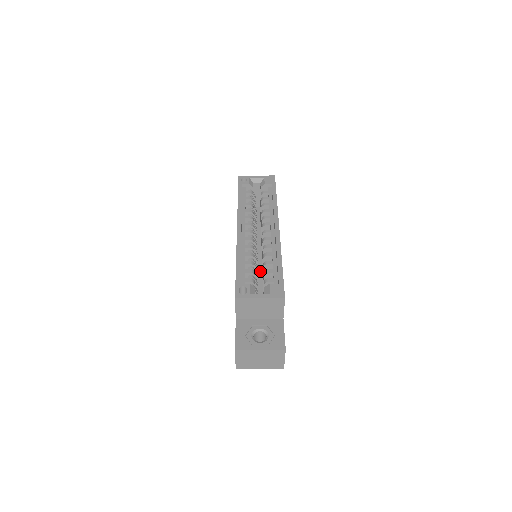
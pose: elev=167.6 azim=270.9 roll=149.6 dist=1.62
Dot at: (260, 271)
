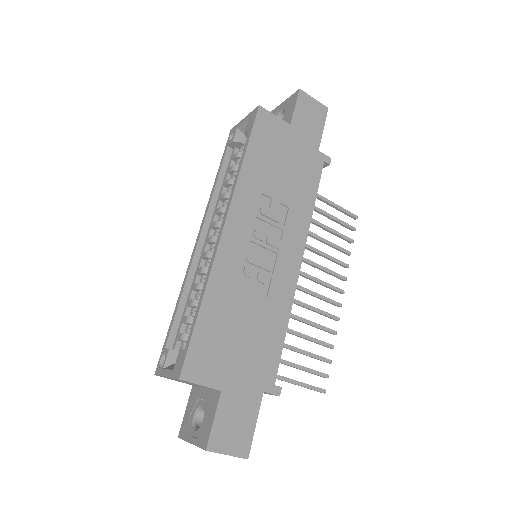
Dot at: occluded
